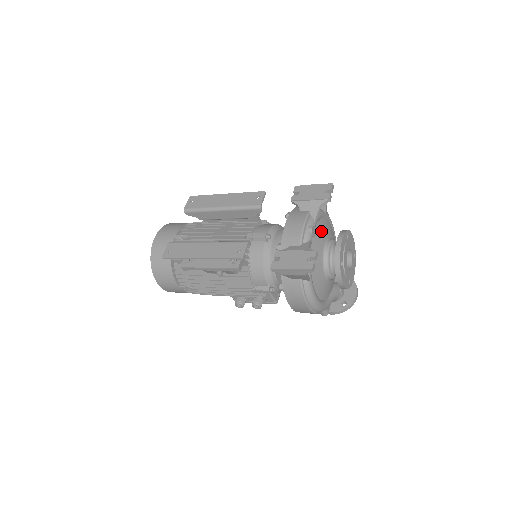
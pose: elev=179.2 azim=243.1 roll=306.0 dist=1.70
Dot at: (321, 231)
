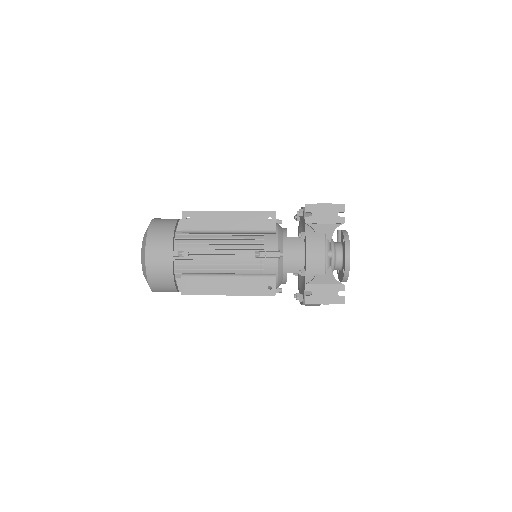
Dot at: occluded
